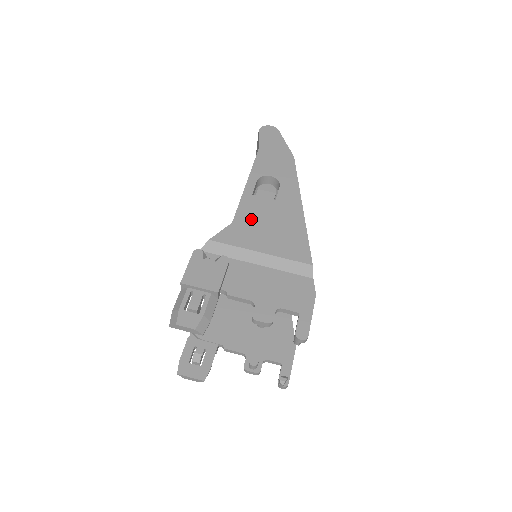
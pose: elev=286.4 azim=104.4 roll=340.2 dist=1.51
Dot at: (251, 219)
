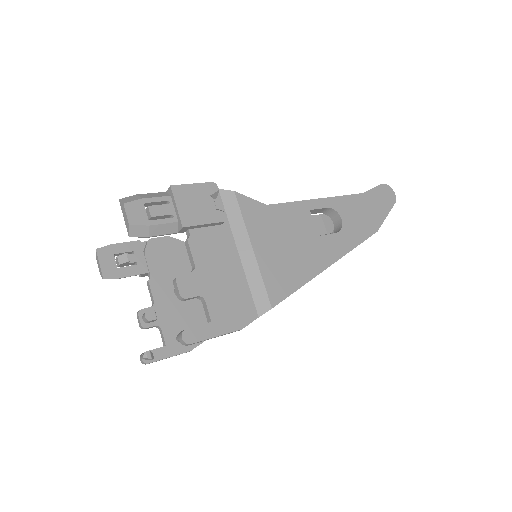
Dot at: (283, 221)
